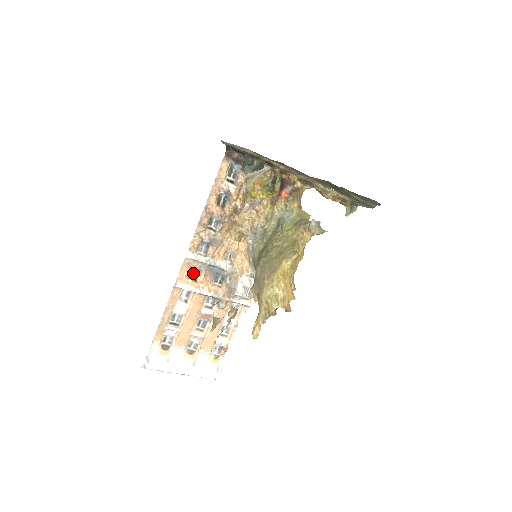
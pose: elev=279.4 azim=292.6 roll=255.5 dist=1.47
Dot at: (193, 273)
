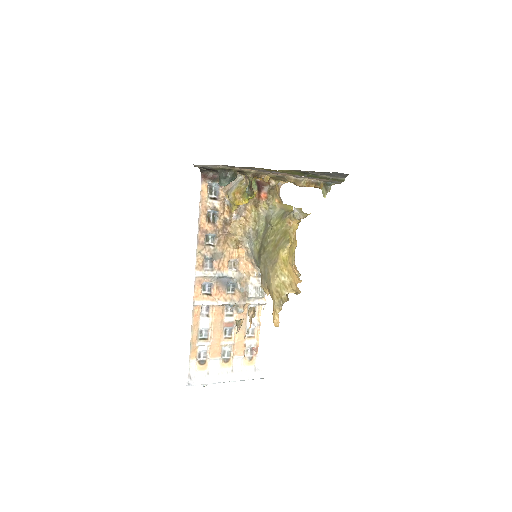
Dot at: (206, 289)
